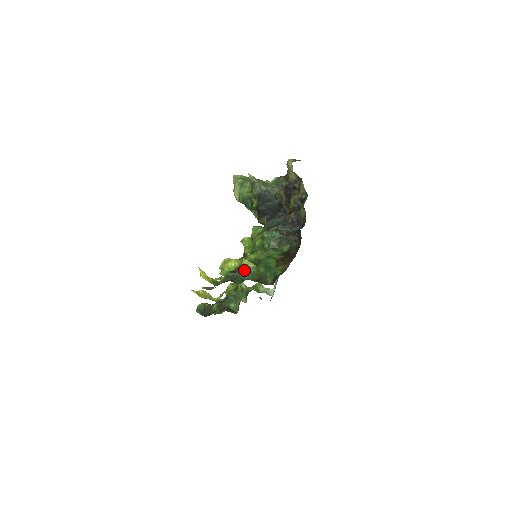
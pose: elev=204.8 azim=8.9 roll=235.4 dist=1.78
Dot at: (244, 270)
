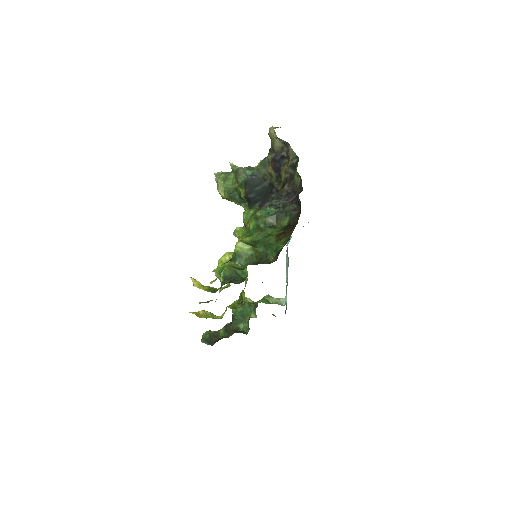
Dot at: (239, 255)
